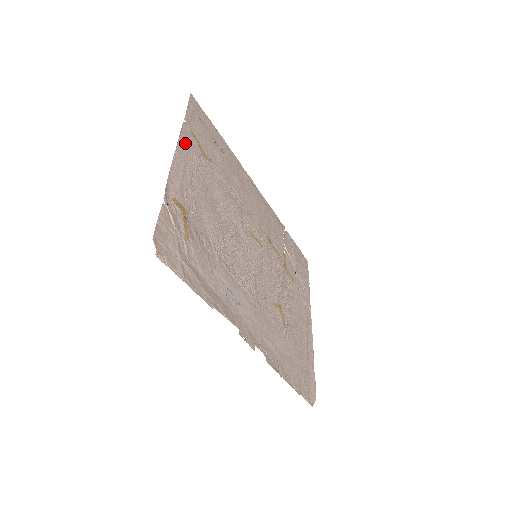
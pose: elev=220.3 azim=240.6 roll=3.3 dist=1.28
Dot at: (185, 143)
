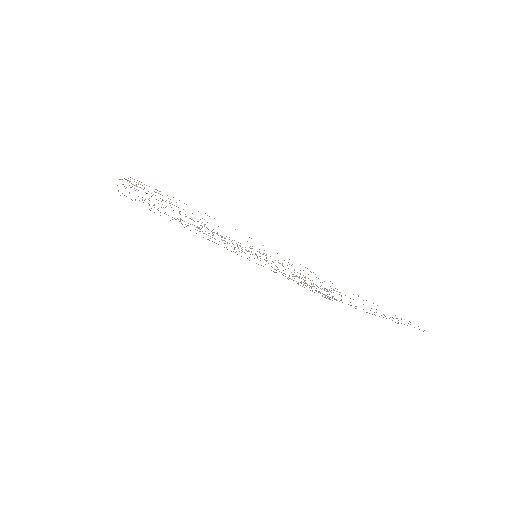
Dot at: occluded
